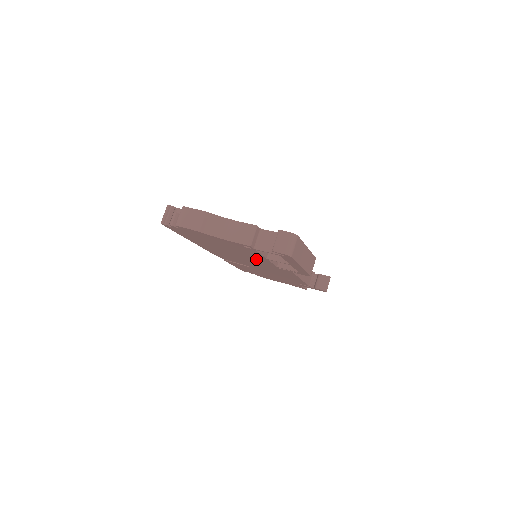
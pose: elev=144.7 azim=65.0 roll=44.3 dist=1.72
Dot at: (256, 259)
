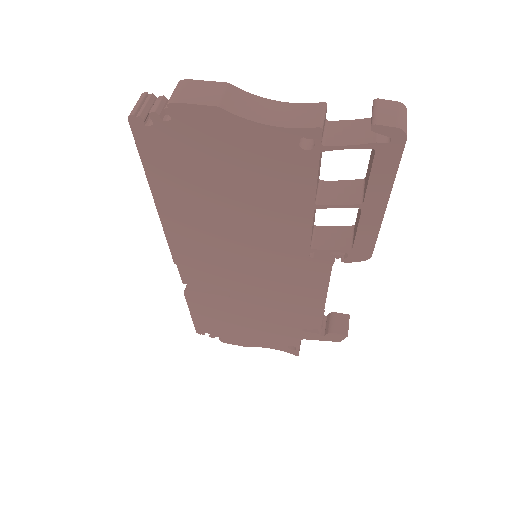
Dot at: (279, 228)
